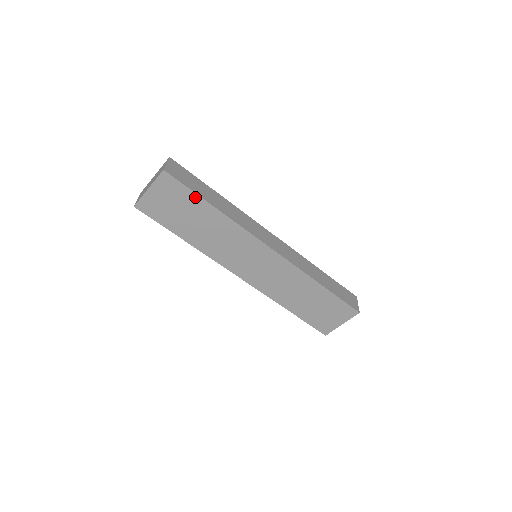
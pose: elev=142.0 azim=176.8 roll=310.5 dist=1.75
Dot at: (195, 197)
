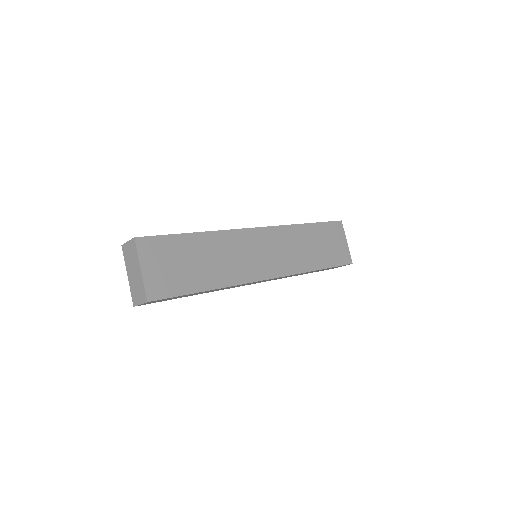
Dot at: (177, 238)
